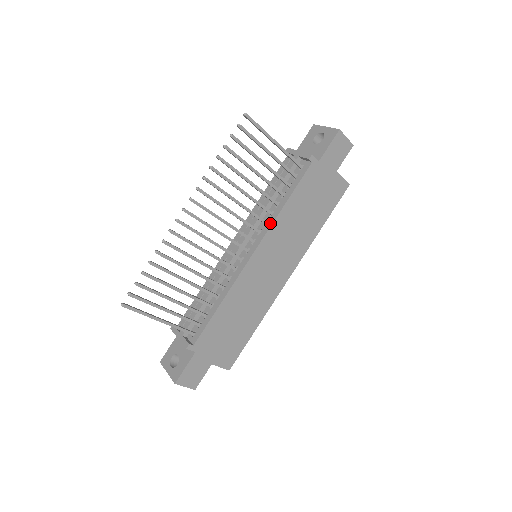
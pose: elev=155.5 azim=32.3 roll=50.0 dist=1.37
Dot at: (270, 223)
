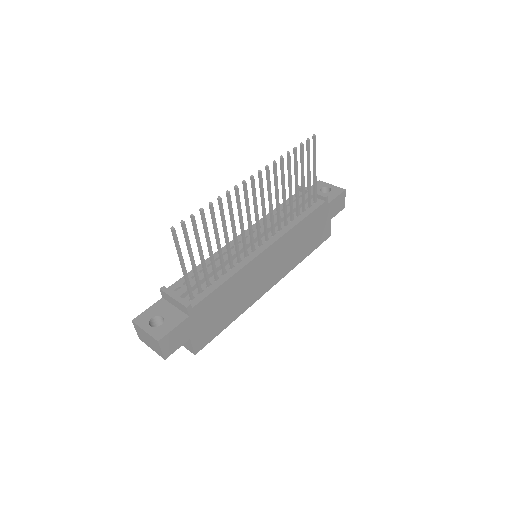
Dot at: (285, 231)
